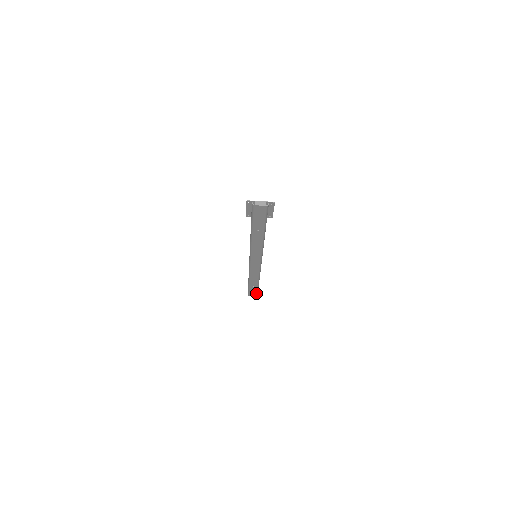
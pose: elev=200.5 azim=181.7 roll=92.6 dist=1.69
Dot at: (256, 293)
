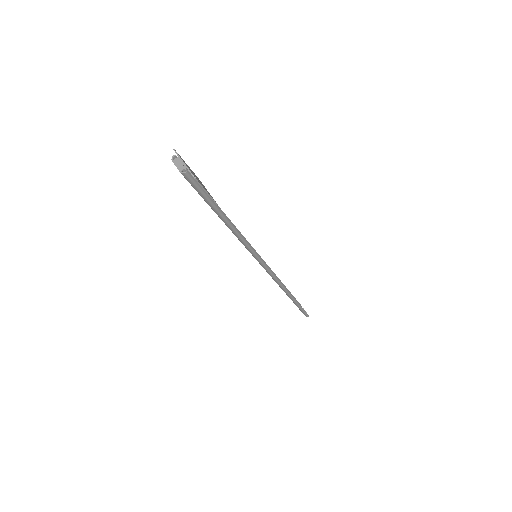
Dot at: (302, 312)
